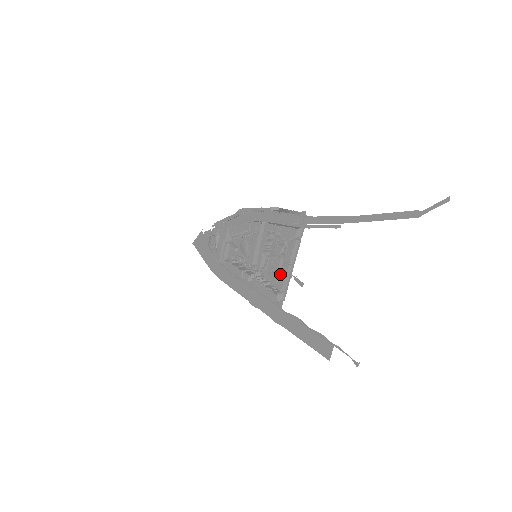
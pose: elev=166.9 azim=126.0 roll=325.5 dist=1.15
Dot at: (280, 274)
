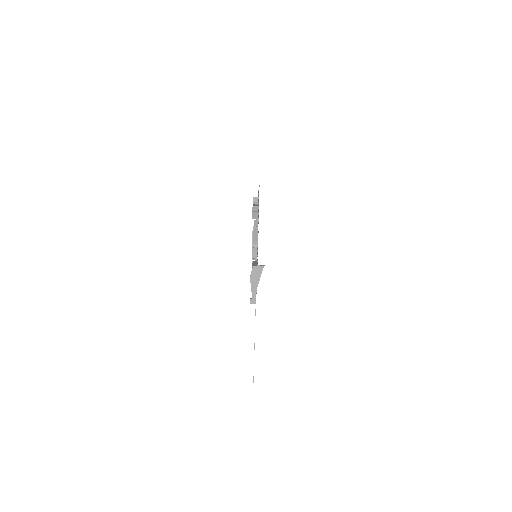
Dot at: occluded
